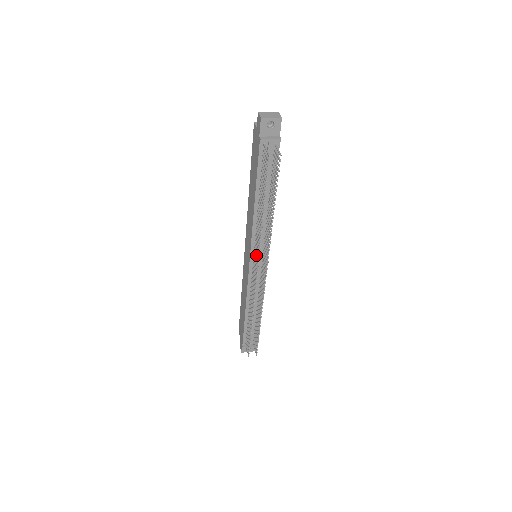
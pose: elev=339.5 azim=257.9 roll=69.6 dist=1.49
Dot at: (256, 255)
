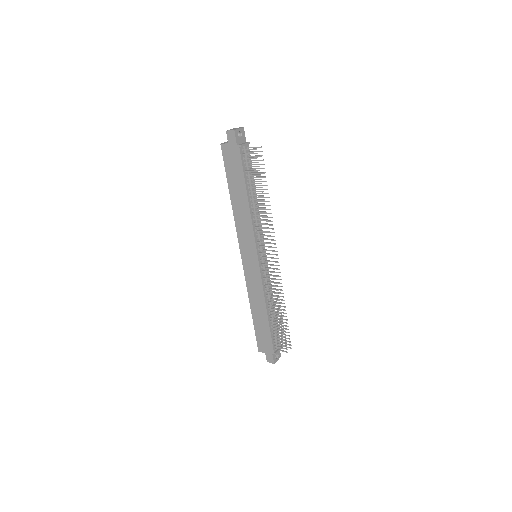
Dot at: (264, 246)
